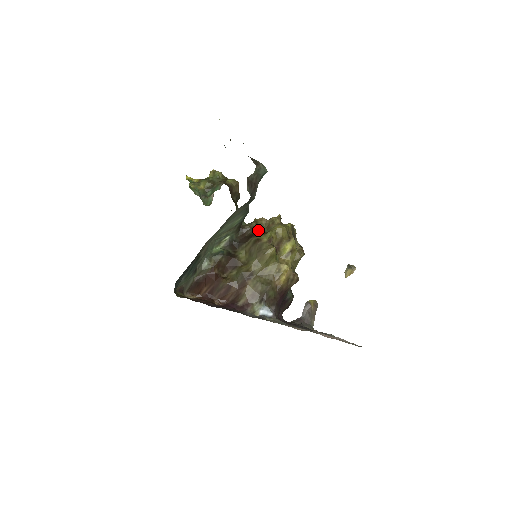
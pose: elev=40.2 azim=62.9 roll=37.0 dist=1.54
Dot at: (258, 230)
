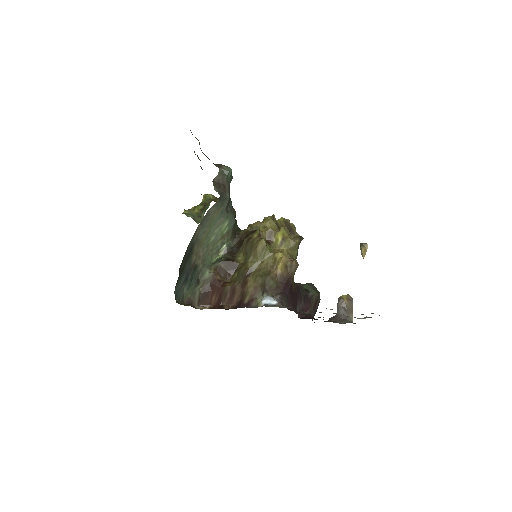
Dot at: (250, 231)
